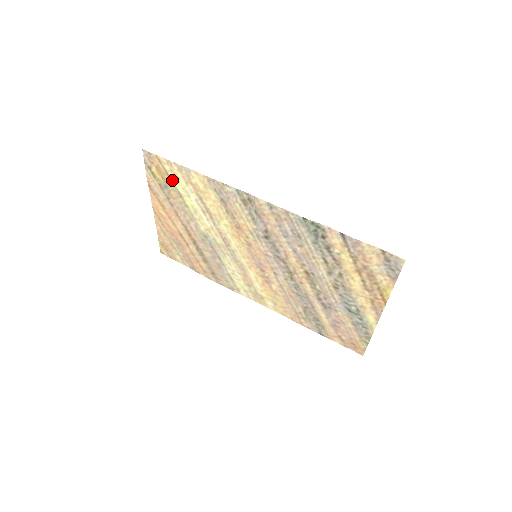
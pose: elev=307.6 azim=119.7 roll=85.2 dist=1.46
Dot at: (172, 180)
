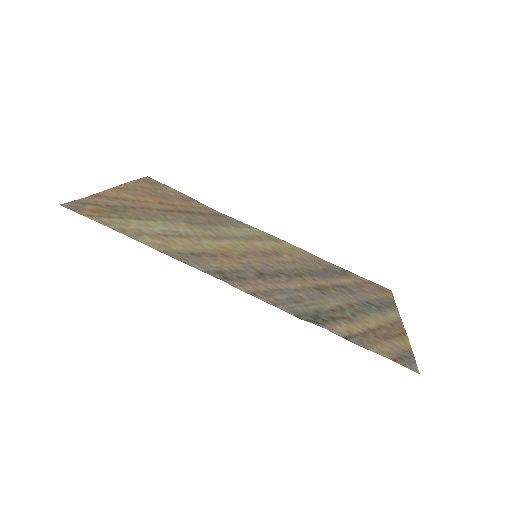
Dot at: (119, 218)
